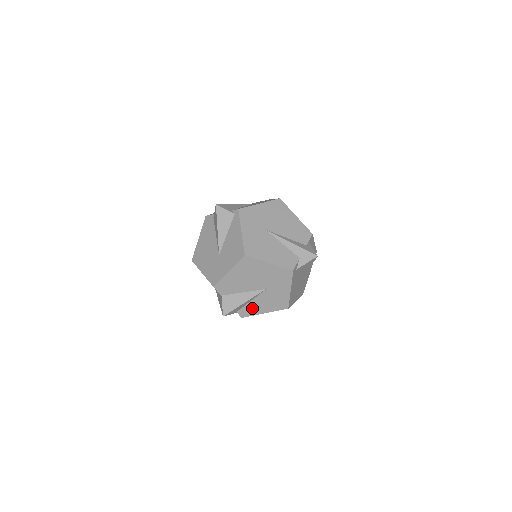
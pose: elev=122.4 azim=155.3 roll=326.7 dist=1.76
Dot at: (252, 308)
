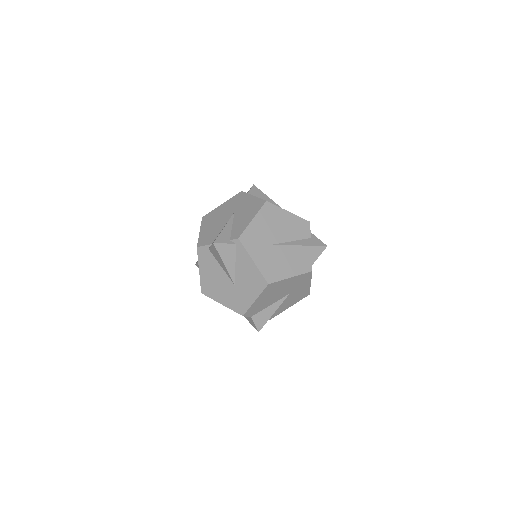
Dot at: (278, 310)
